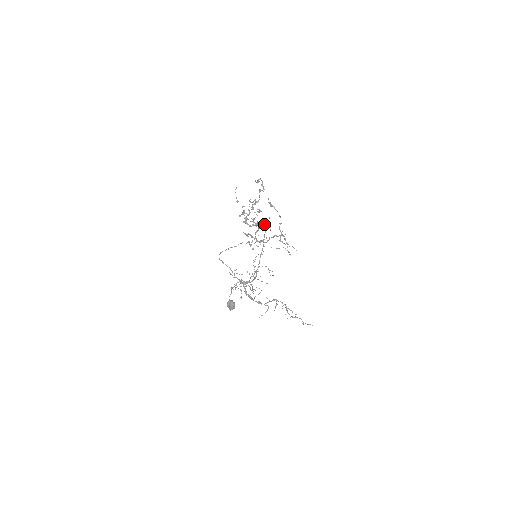
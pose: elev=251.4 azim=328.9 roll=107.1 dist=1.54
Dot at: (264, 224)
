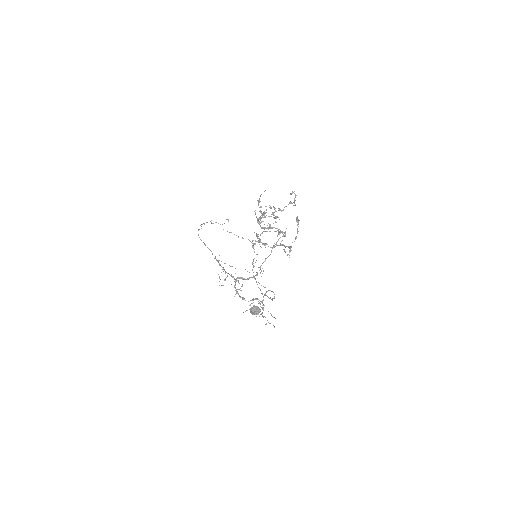
Dot at: (279, 232)
